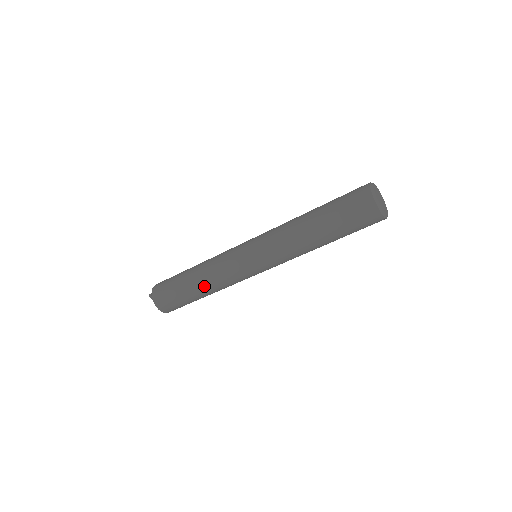
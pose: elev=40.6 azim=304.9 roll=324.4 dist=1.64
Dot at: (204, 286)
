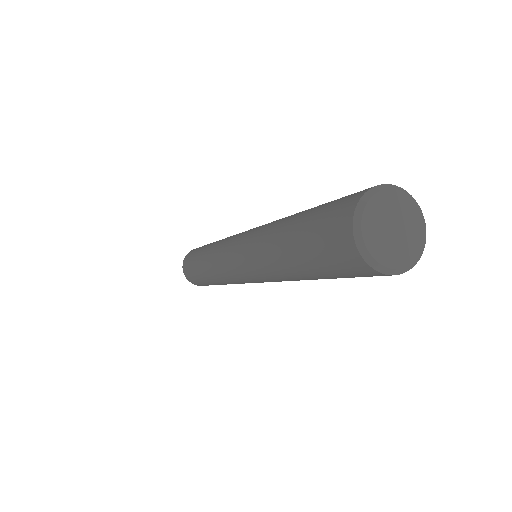
Dot at: (215, 281)
